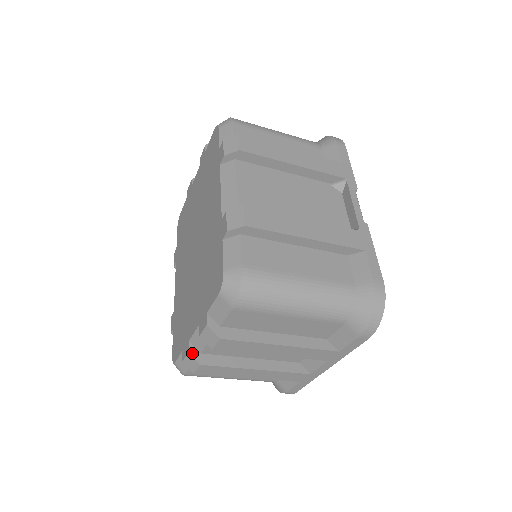
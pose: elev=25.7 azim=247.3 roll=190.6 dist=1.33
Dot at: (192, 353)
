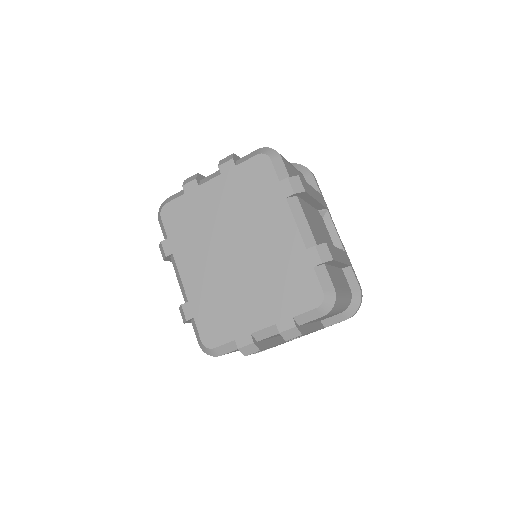
Dot at: (255, 343)
